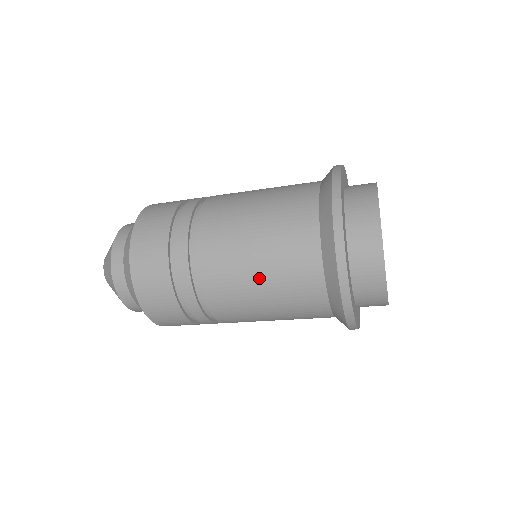
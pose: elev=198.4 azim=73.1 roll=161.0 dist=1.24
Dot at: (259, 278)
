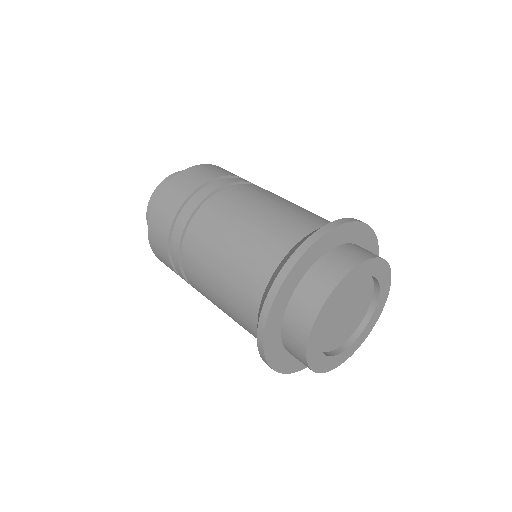
Dot at: occluded
